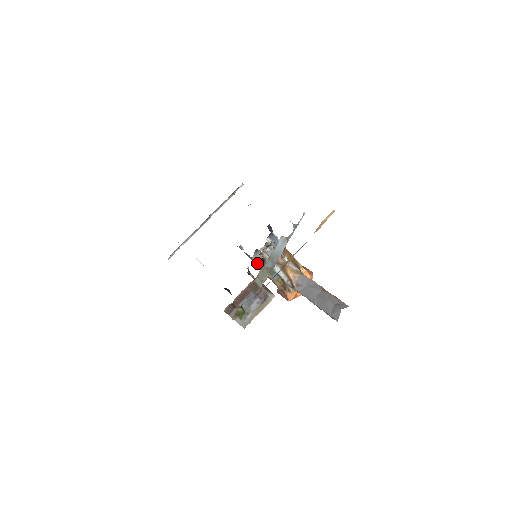
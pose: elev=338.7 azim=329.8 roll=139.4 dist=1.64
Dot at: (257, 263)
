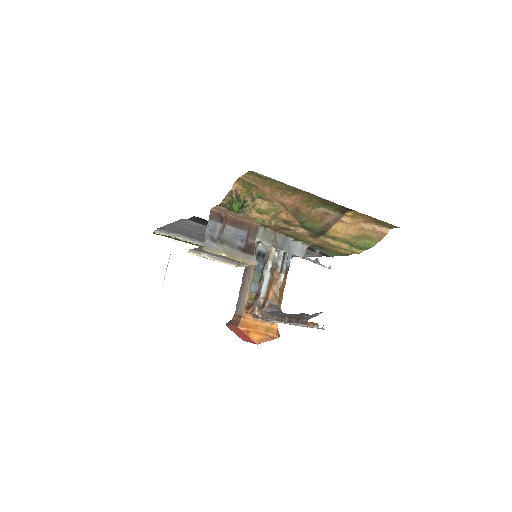
Dot at: (257, 251)
